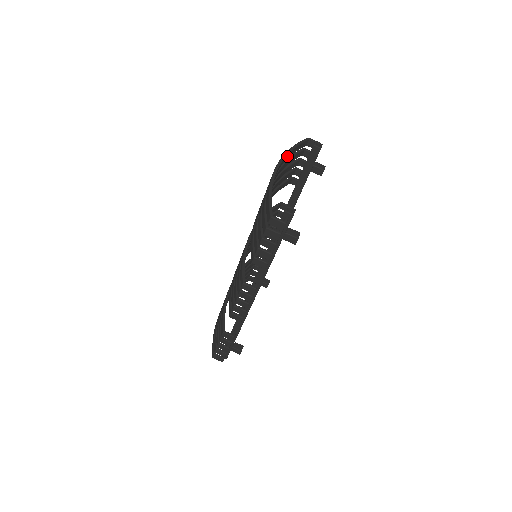
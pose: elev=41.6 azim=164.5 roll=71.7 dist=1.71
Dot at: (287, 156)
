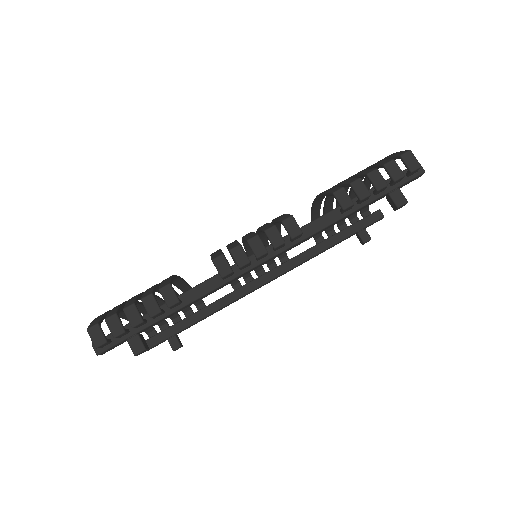
Dot at: (367, 187)
